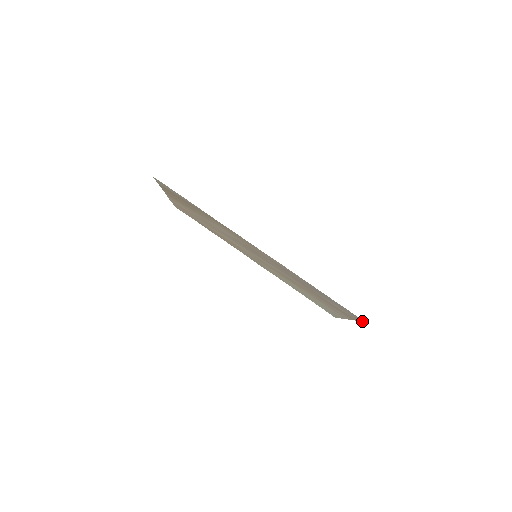
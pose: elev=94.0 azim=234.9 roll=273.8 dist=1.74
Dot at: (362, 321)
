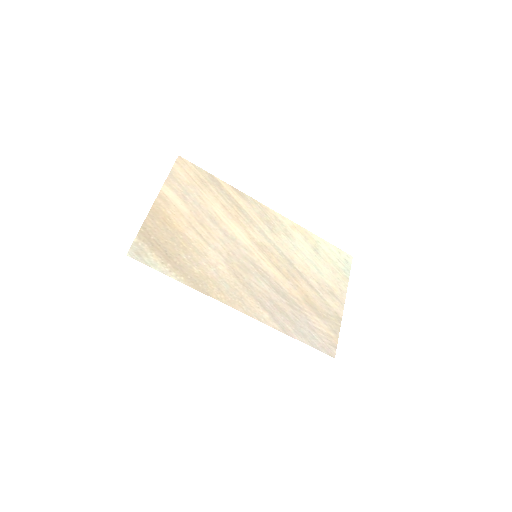
Dot at: occluded
